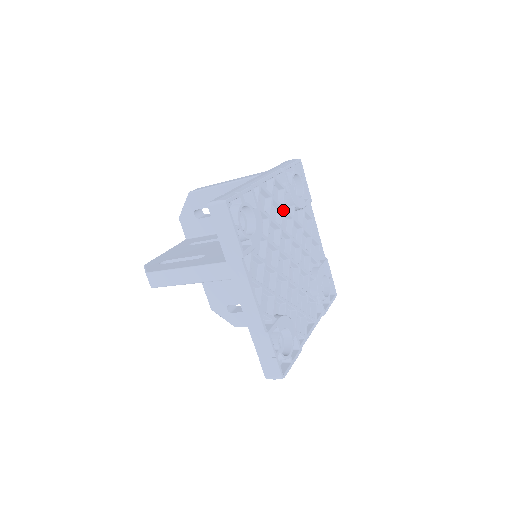
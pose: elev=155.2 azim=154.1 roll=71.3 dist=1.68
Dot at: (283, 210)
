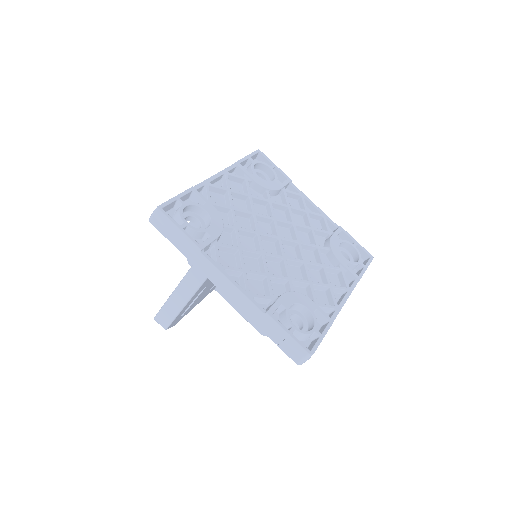
Dot at: (250, 198)
